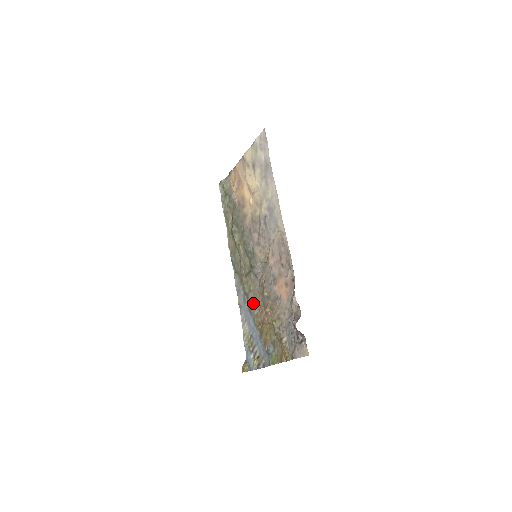
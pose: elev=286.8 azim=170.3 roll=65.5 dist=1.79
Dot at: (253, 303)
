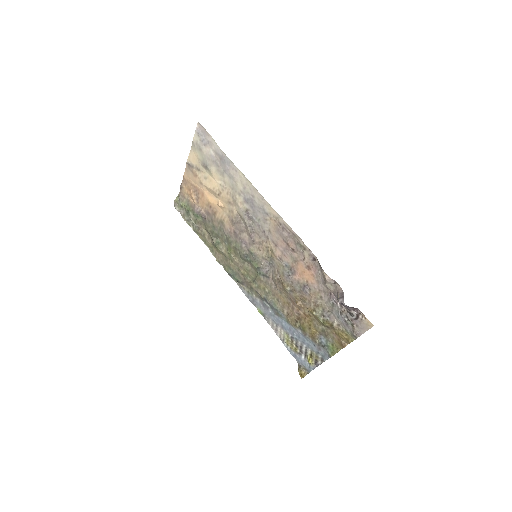
Dot at: (277, 304)
